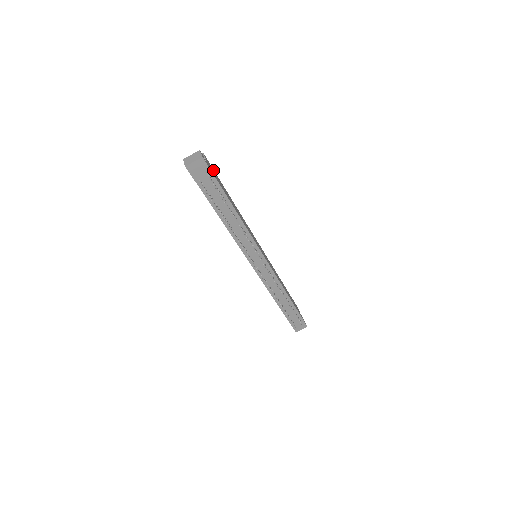
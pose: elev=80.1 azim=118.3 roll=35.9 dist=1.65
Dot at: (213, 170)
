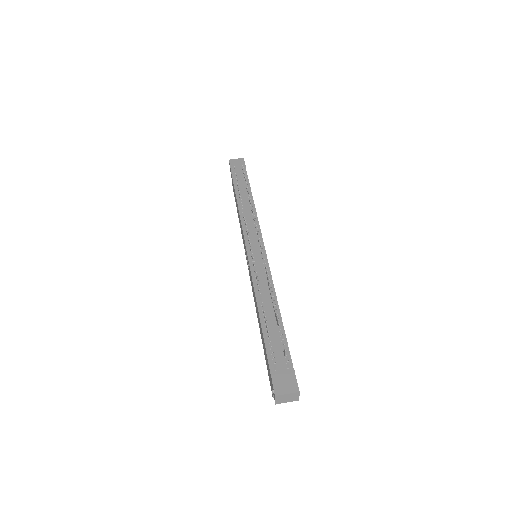
Dot at: occluded
